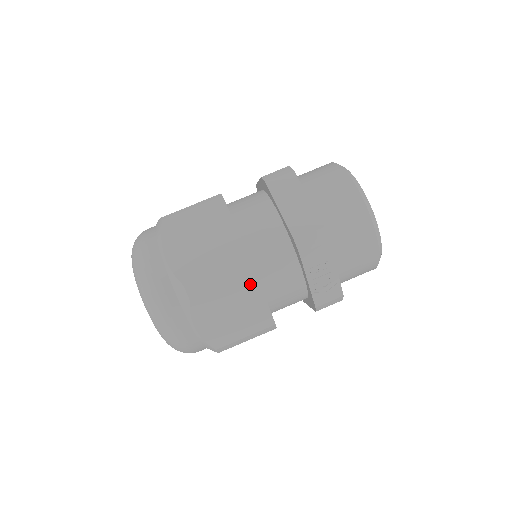
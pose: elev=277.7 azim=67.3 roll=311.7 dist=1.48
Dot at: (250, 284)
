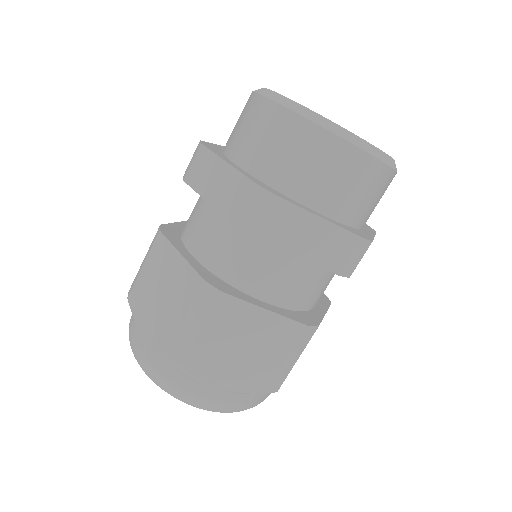
Dot at: occluded
